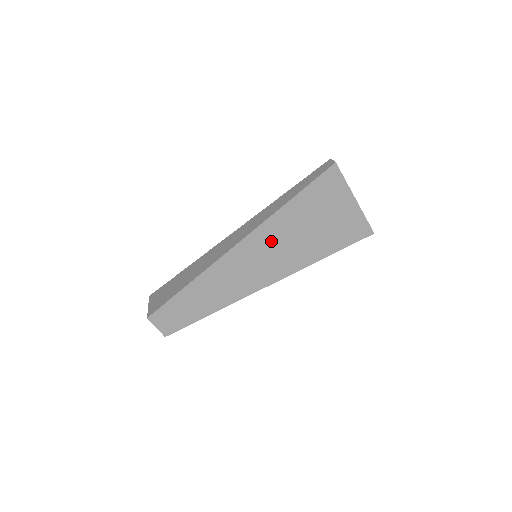
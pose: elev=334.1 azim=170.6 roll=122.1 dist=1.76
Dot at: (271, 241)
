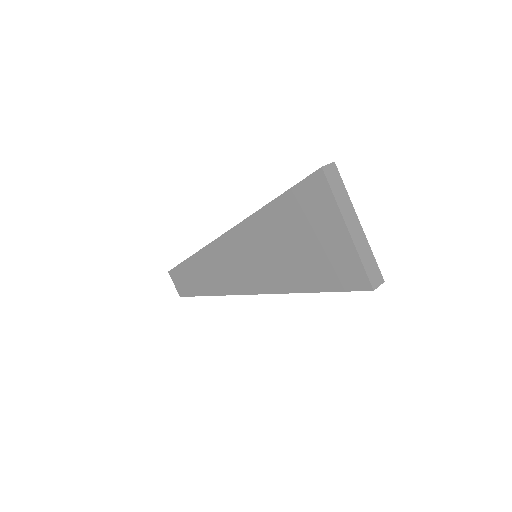
Dot at: (255, 243)
